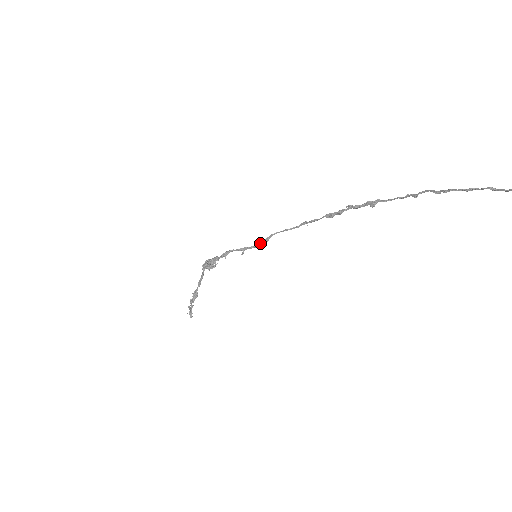
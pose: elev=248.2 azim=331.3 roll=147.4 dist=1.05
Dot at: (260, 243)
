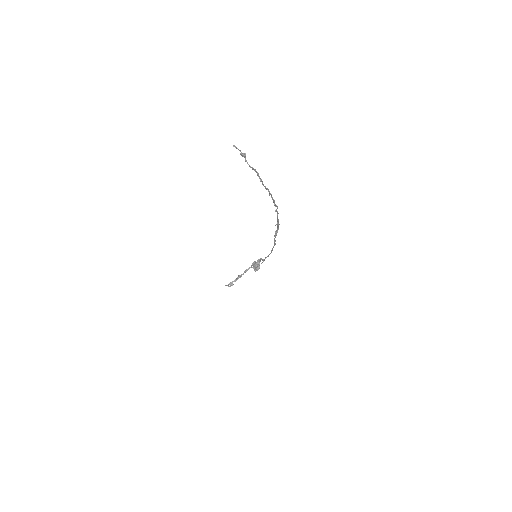
Dot at: occluded
